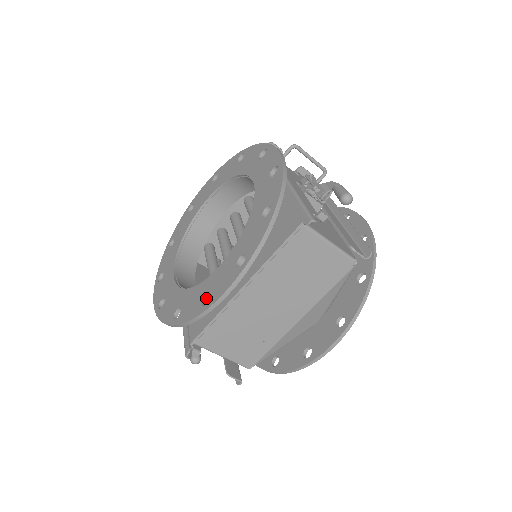
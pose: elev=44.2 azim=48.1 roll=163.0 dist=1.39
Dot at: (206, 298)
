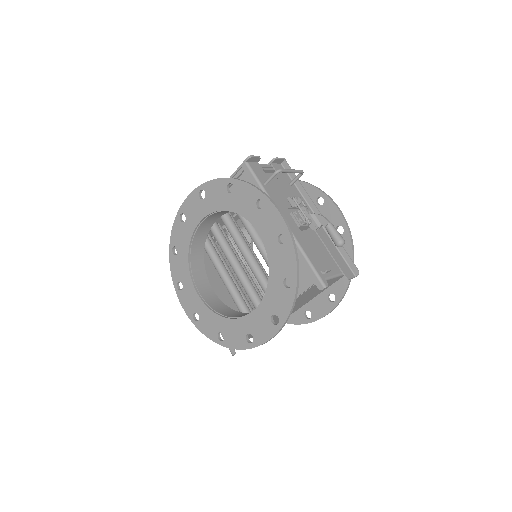
Dot at: (247, 335)
